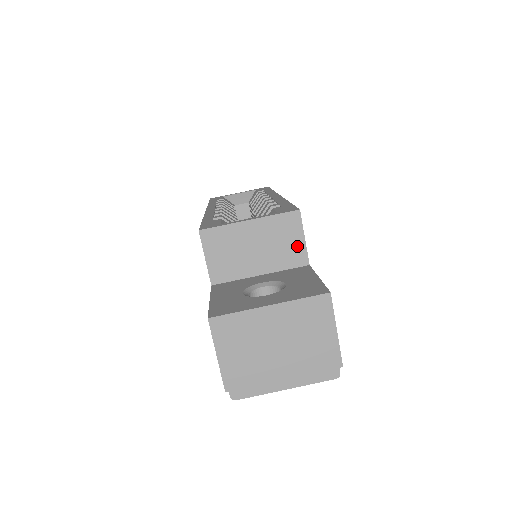
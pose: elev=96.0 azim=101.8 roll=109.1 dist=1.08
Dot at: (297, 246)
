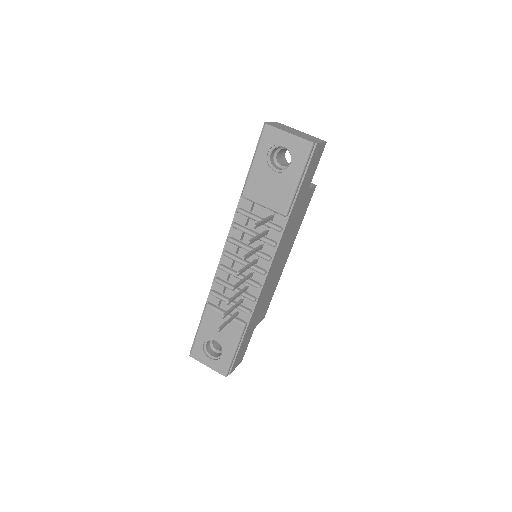
Dot at: occluded
